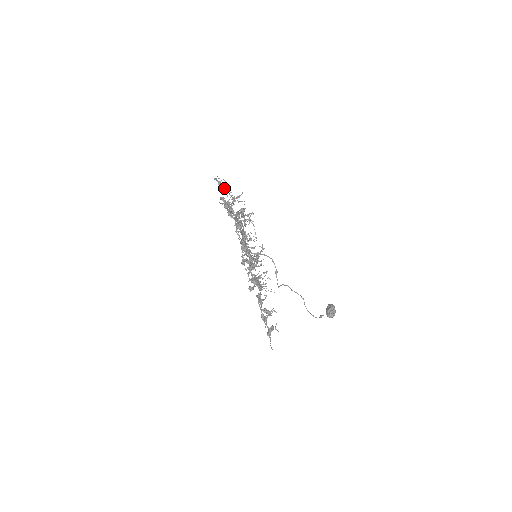
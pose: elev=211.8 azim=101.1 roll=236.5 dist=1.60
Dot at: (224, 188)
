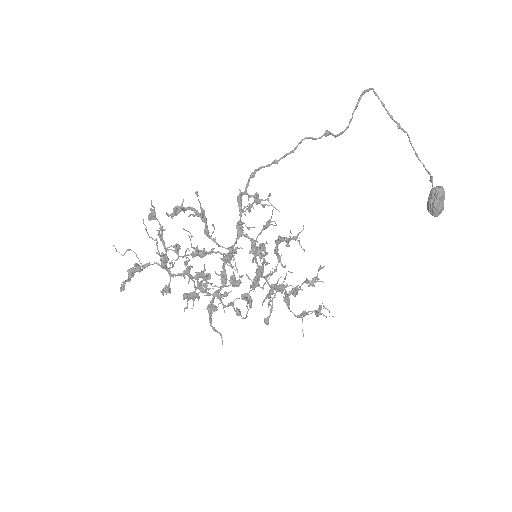
Dot at: (141, 270)
